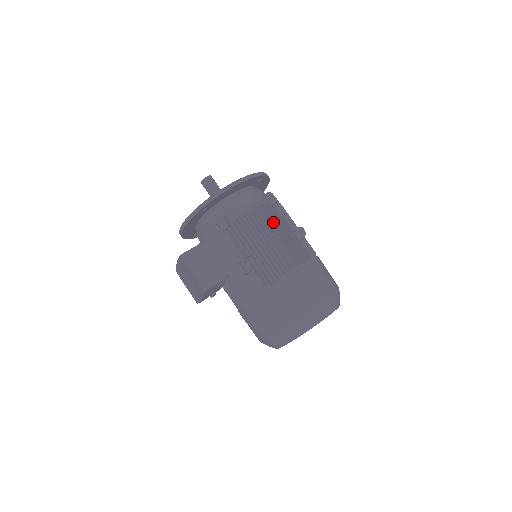
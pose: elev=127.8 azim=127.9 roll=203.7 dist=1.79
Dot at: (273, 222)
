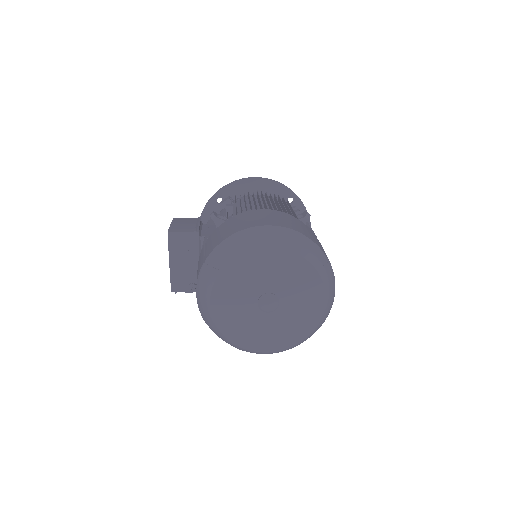
Dot at: (276, 203)
